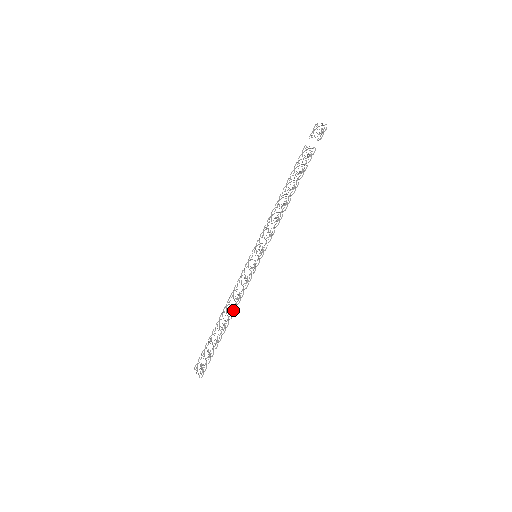
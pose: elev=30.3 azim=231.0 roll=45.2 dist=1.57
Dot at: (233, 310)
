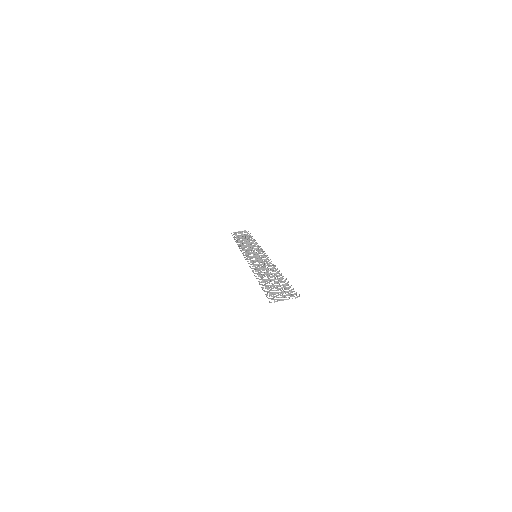
Dot at: occluded
